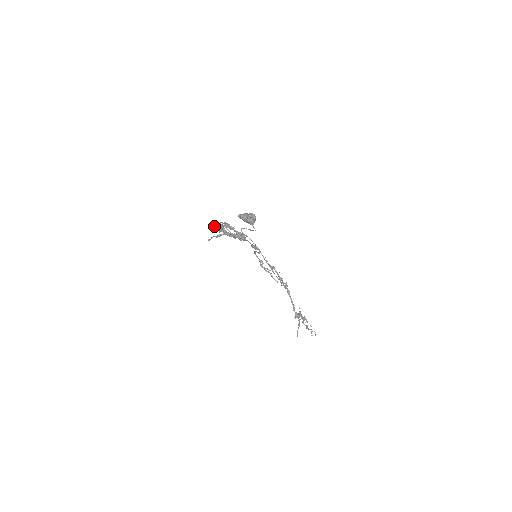
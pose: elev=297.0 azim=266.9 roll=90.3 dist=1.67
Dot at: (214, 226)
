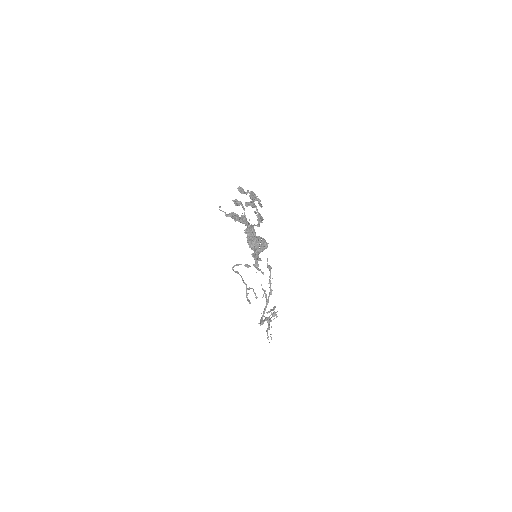
Dot at: (238, 190)
